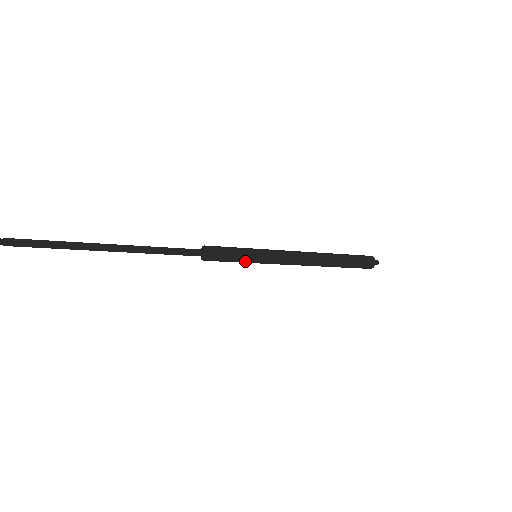
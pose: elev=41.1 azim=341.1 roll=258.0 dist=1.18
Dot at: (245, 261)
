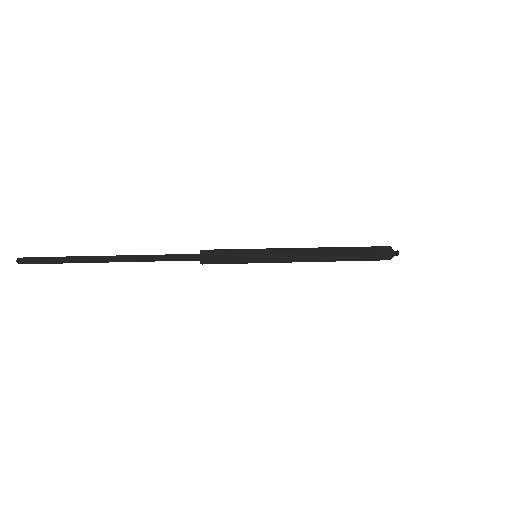
Dot at: (244, 259)
